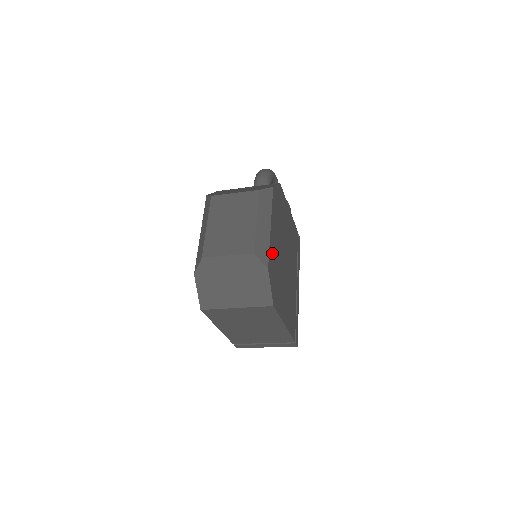
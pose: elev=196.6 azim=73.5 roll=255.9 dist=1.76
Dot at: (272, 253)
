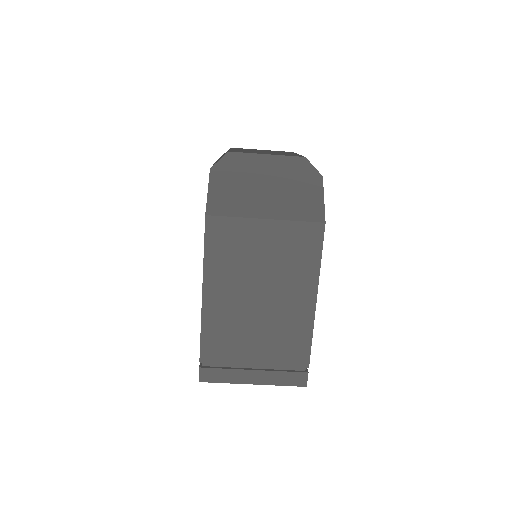
Dot at: occluded
